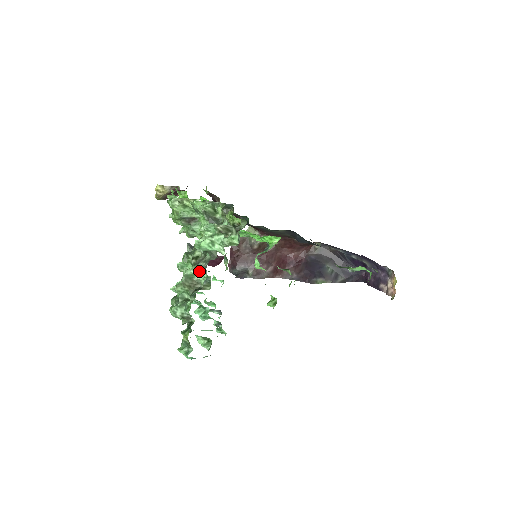
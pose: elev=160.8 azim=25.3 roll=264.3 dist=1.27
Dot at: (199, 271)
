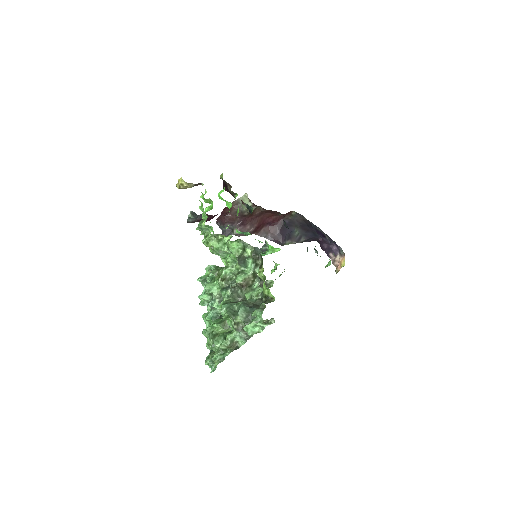
Dot at: (239, 337)
